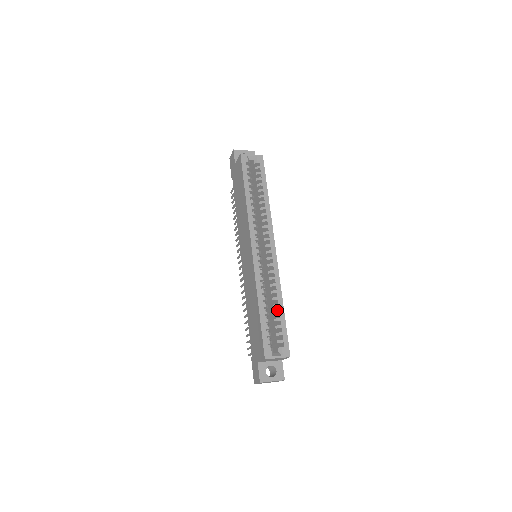
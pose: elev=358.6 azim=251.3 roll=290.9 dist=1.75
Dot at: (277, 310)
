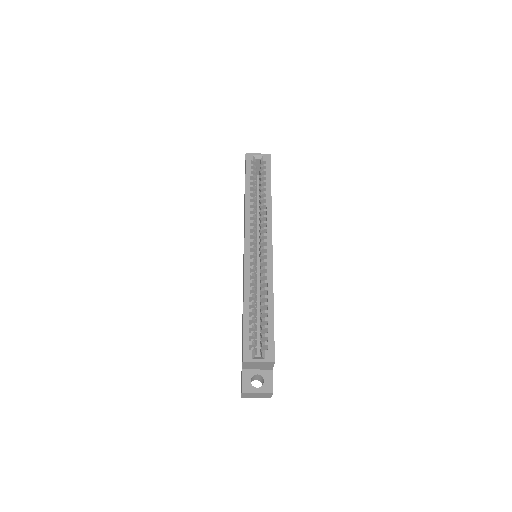
Dot at: occluded
